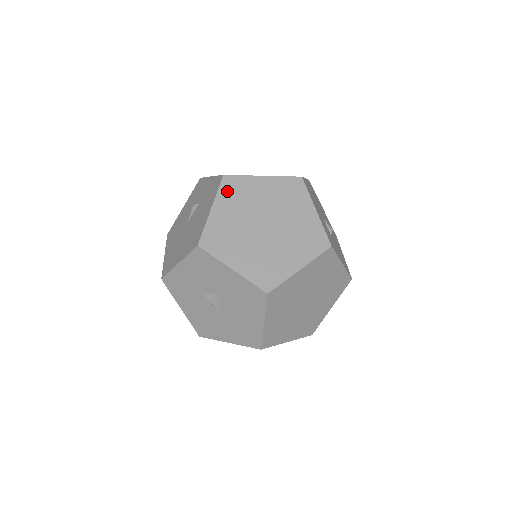
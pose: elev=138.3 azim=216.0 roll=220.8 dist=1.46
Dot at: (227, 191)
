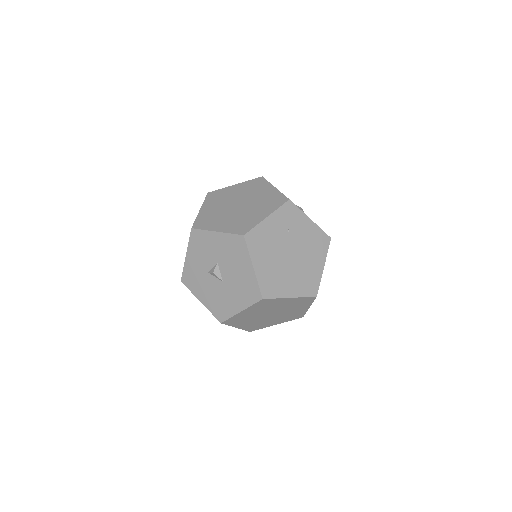
Dot at: (210, 199)
